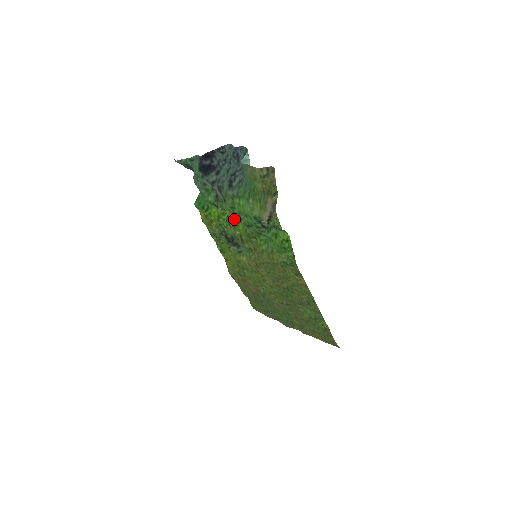
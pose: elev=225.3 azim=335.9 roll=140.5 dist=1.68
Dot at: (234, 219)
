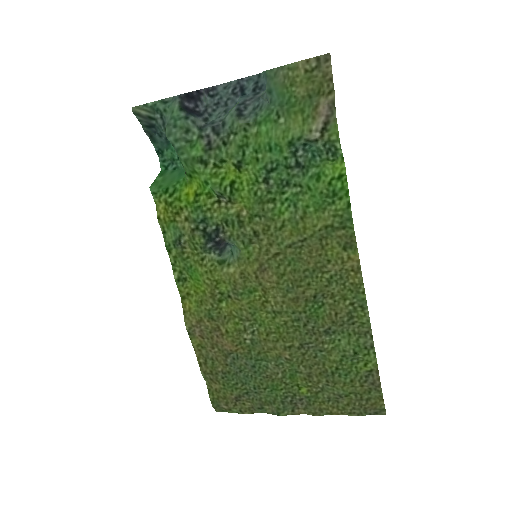
Dot at: (235, 178)
